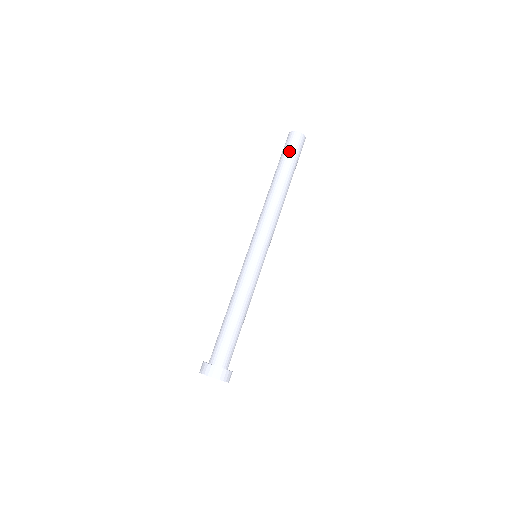
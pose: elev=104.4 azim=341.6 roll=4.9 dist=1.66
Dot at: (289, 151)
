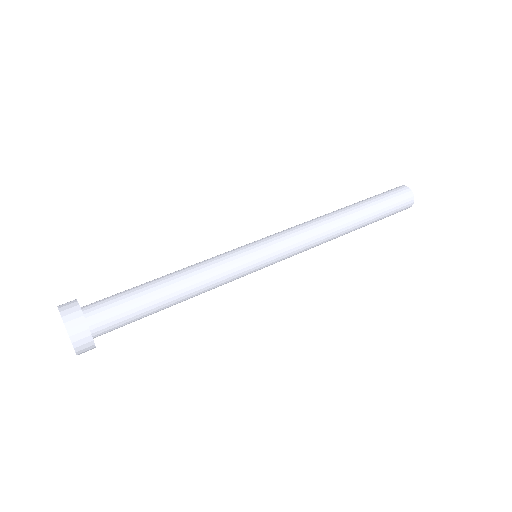
Dot at: (383, 194)
